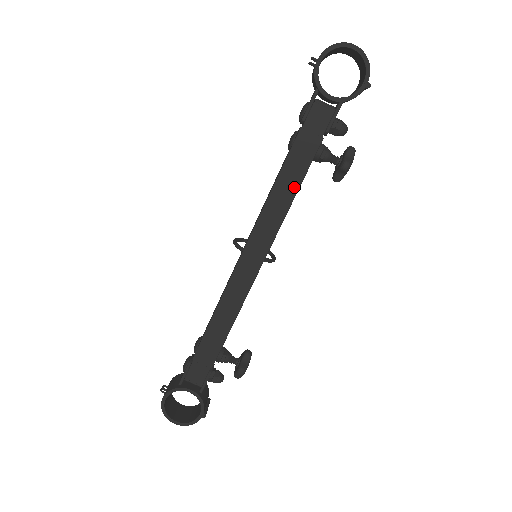
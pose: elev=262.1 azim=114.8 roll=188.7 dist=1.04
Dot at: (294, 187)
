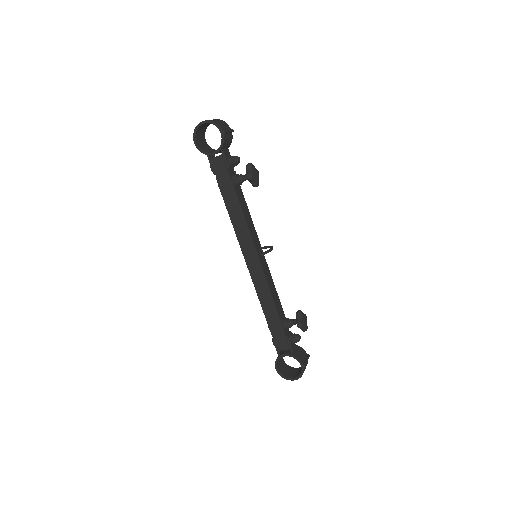
Dot at: (238, 208)
